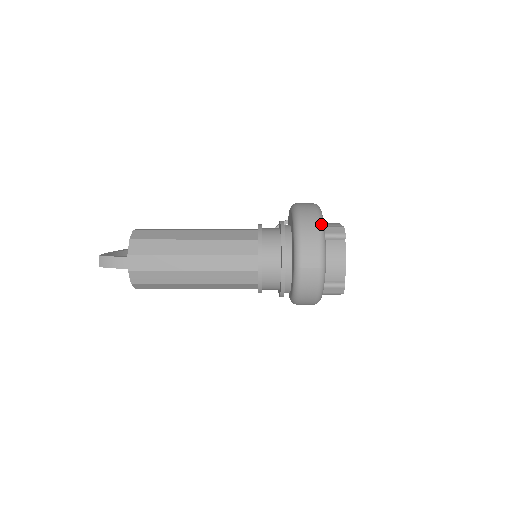
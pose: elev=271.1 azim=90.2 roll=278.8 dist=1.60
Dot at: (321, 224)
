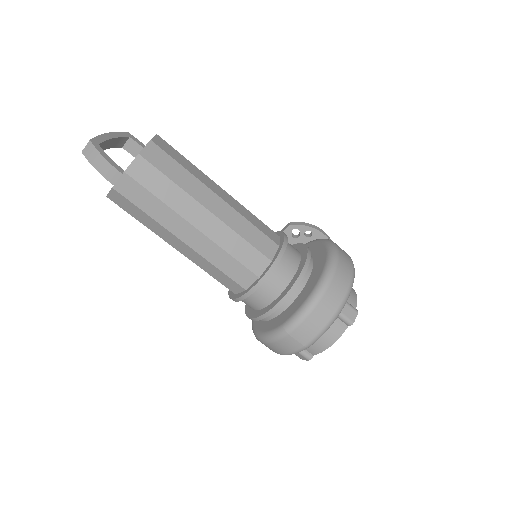
Dot at: (342, 307)
